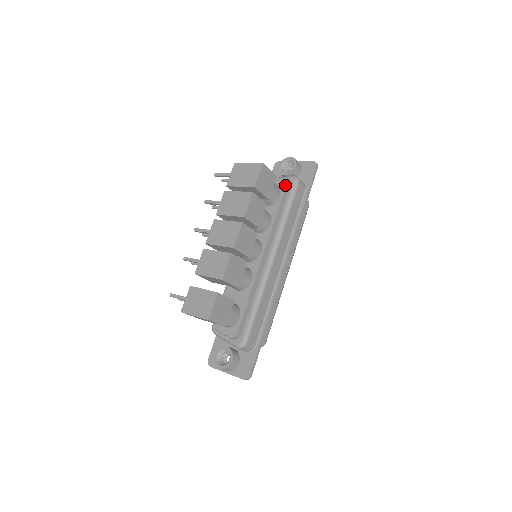
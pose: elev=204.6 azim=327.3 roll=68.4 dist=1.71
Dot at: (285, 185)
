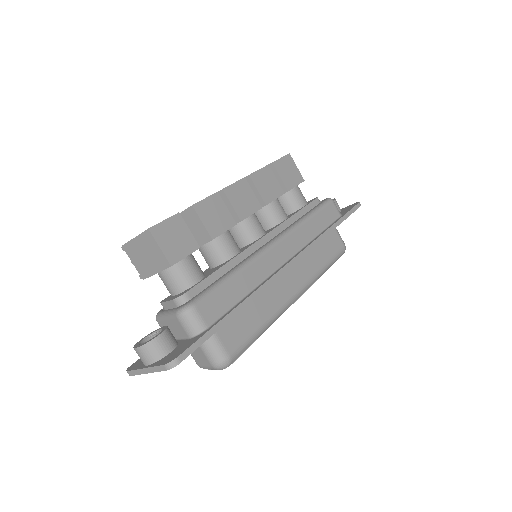
Dot at: (314, 199)
